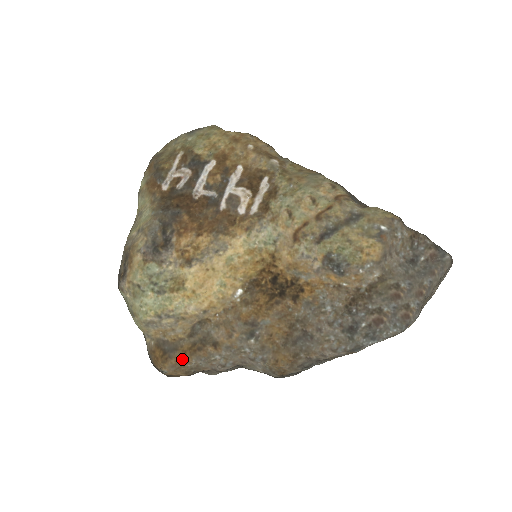
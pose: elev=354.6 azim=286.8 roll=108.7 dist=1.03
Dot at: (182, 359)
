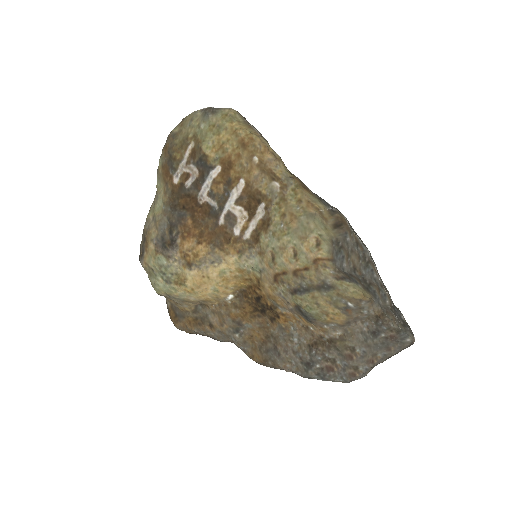
Dot at: (187, 326)
